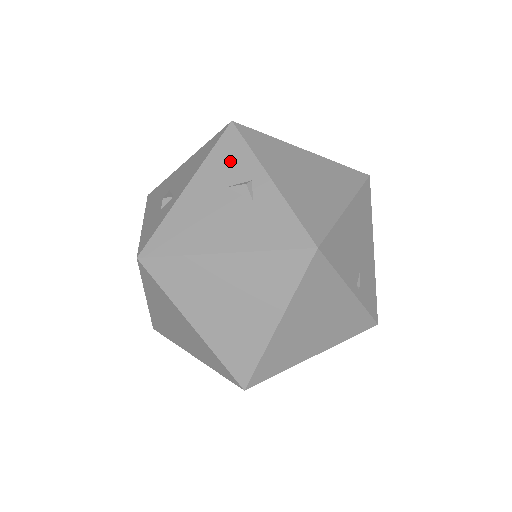
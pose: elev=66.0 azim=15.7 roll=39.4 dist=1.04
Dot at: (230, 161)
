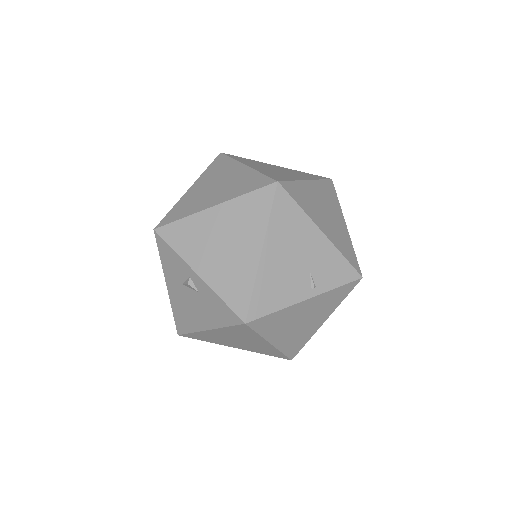
Dot at: (172, 264)
